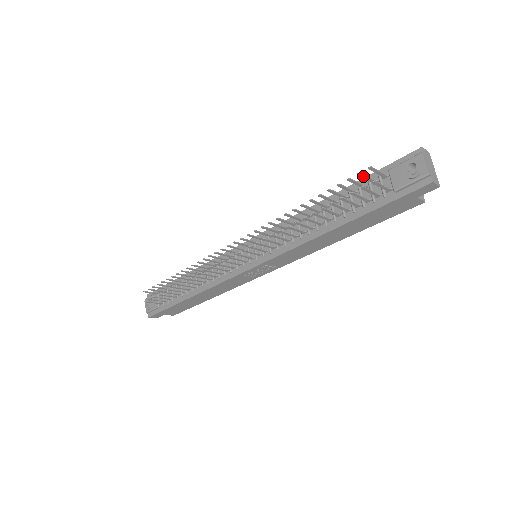
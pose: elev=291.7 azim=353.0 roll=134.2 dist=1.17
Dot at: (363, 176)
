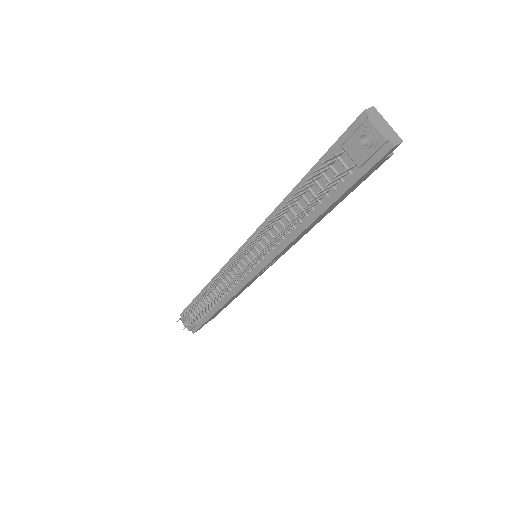
Dot at: (320, 169)
